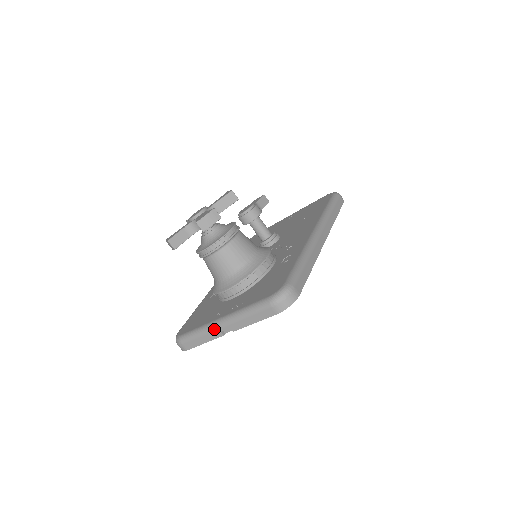
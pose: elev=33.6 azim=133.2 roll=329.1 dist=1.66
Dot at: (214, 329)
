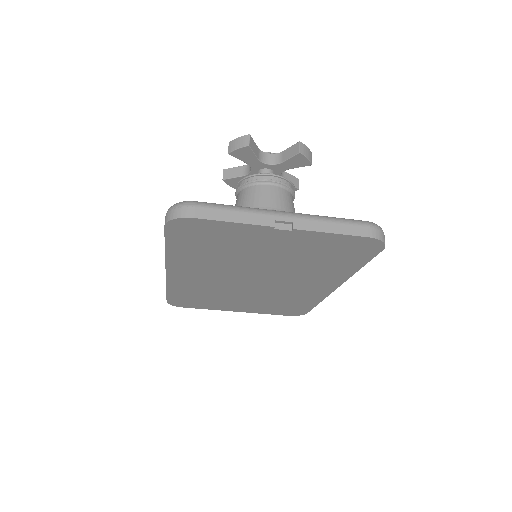
Dot at: (268, 213)
